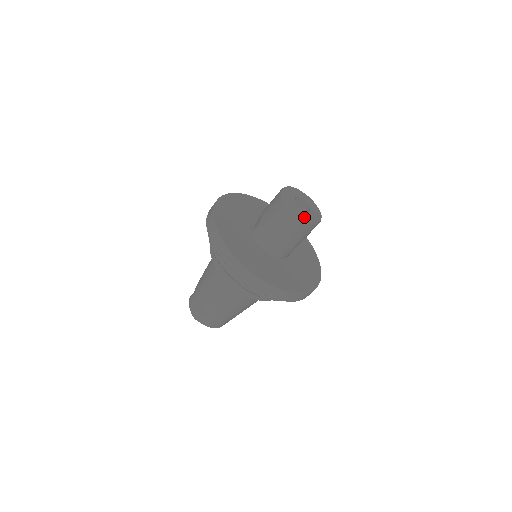
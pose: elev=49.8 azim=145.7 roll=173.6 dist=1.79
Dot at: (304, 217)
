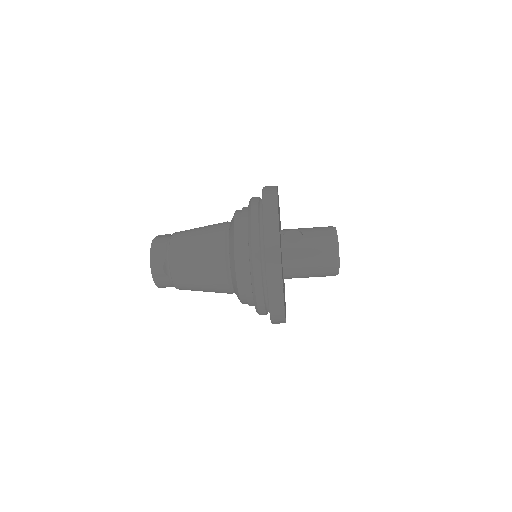
Dot at: occluded
